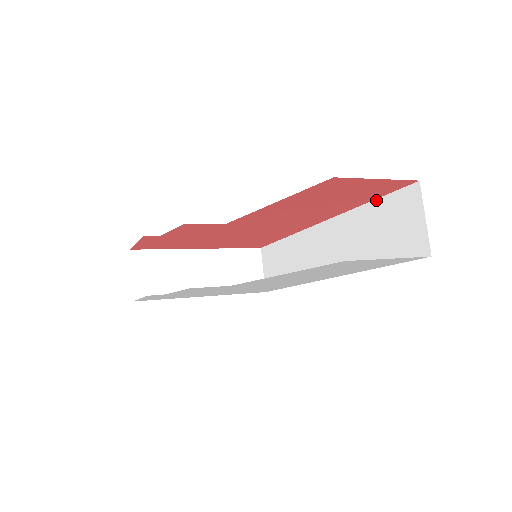
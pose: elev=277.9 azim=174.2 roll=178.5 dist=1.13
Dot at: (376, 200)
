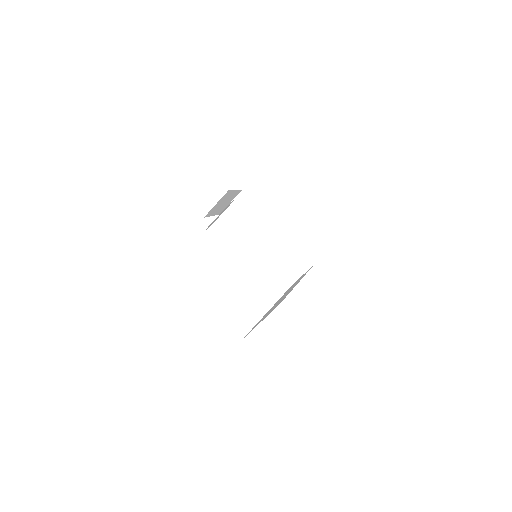
Dot at: occluded
